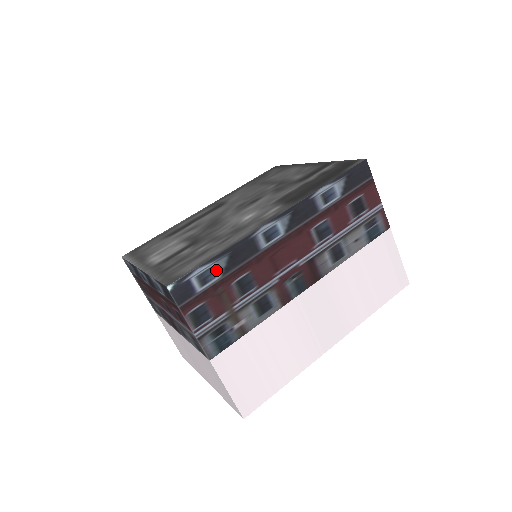
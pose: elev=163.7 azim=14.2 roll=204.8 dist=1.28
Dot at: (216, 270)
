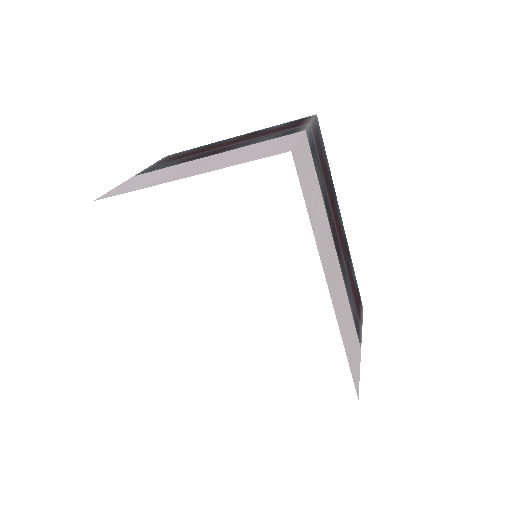
Dot at: (325, 159)
